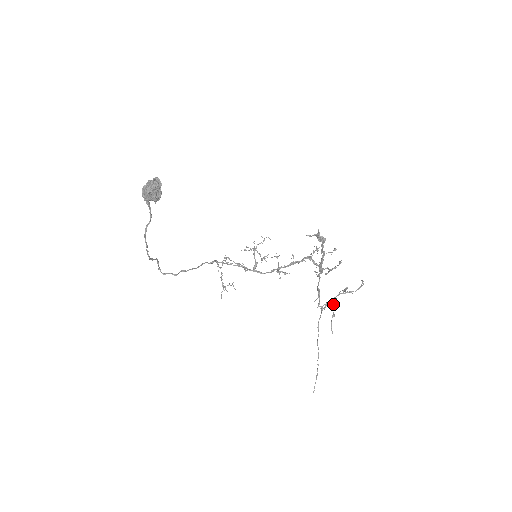
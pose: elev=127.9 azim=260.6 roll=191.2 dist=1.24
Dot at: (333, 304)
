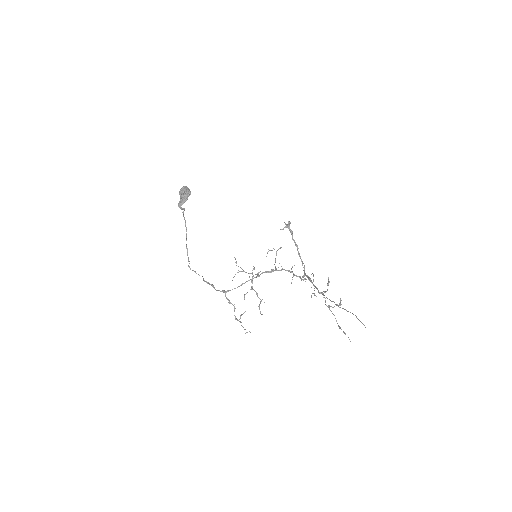
Dot at: occluded
